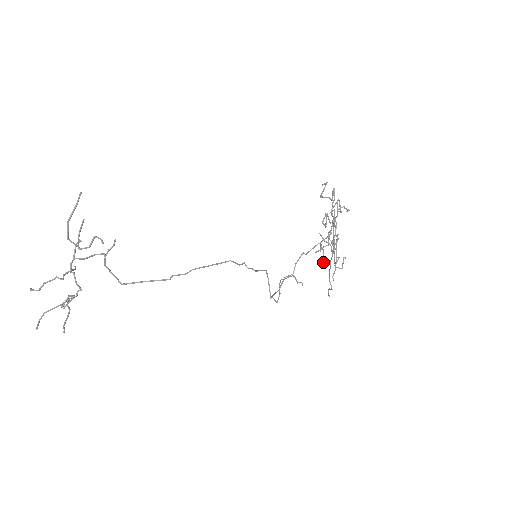
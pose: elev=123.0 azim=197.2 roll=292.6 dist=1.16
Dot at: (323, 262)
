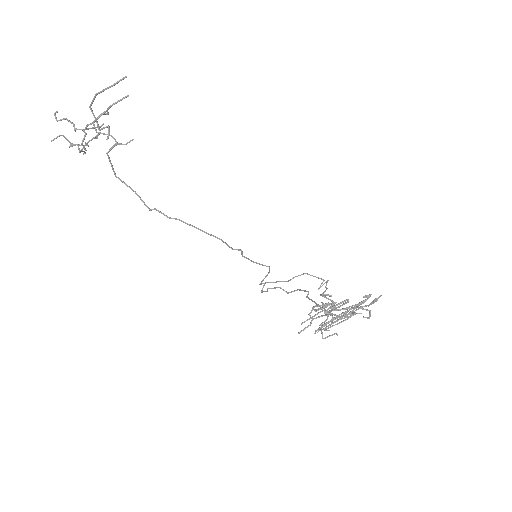
Dot at: occluded
